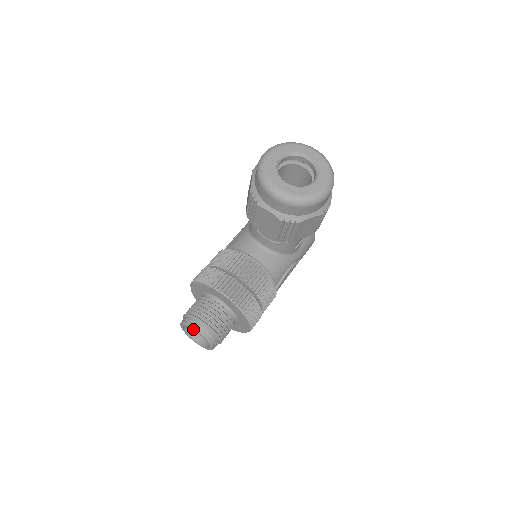
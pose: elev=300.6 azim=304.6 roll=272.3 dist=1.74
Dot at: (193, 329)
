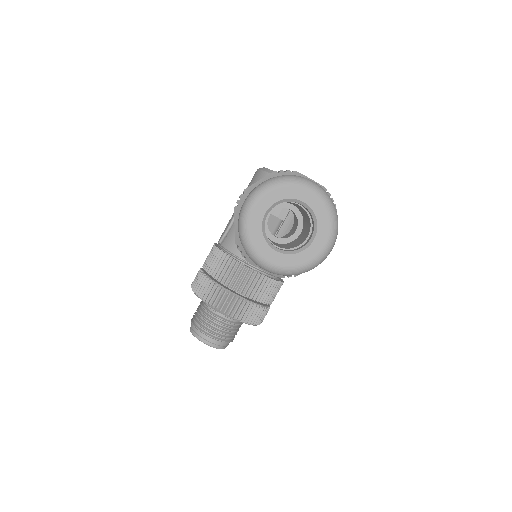
Dot at: (203, 342)
